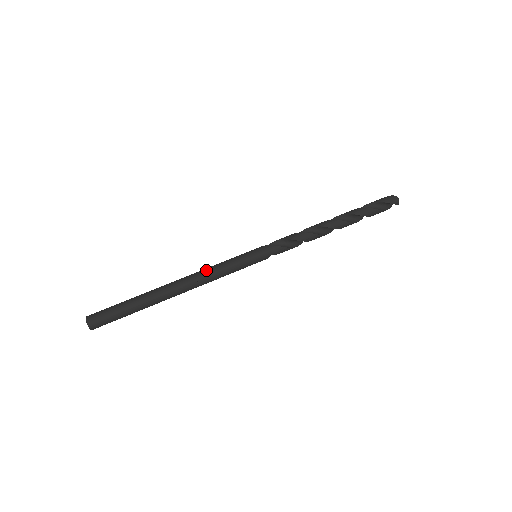
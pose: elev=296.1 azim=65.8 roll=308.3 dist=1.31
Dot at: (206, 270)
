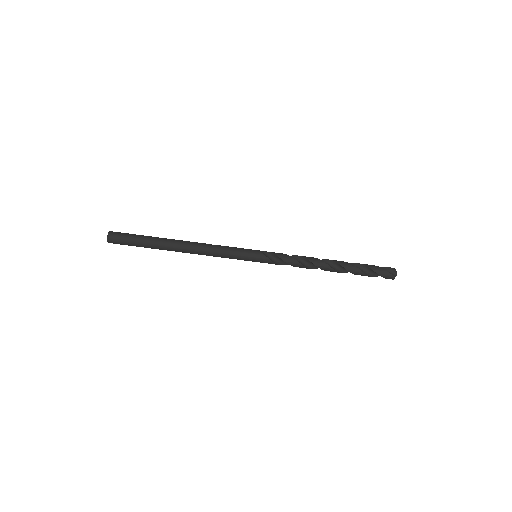
Dot at: (211, 251)
